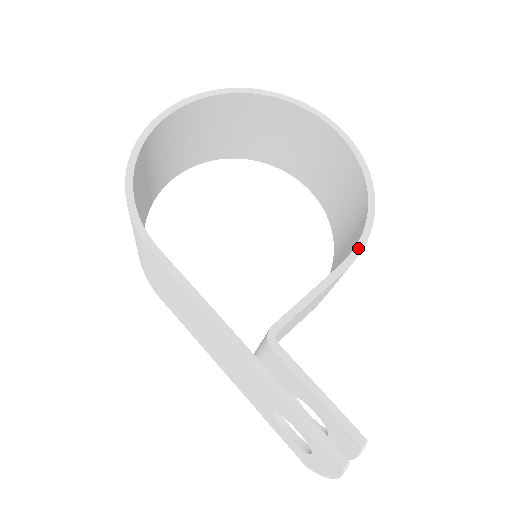
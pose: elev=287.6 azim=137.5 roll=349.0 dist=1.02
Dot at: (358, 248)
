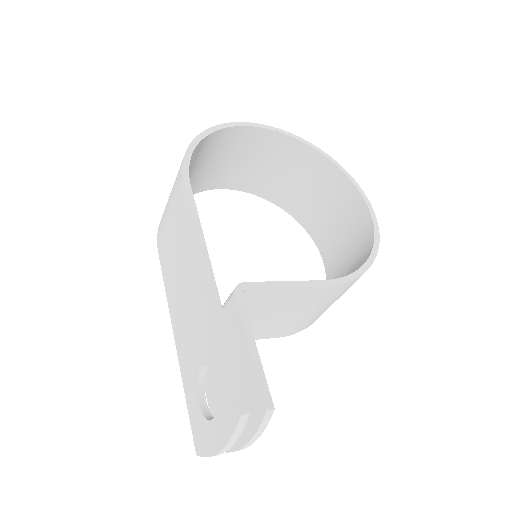
Dot at: (344, 279)
